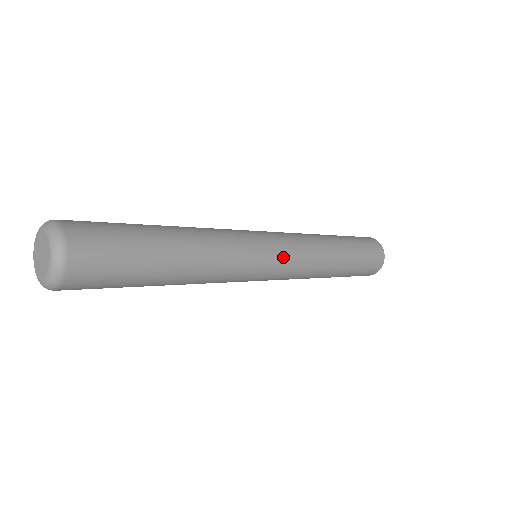
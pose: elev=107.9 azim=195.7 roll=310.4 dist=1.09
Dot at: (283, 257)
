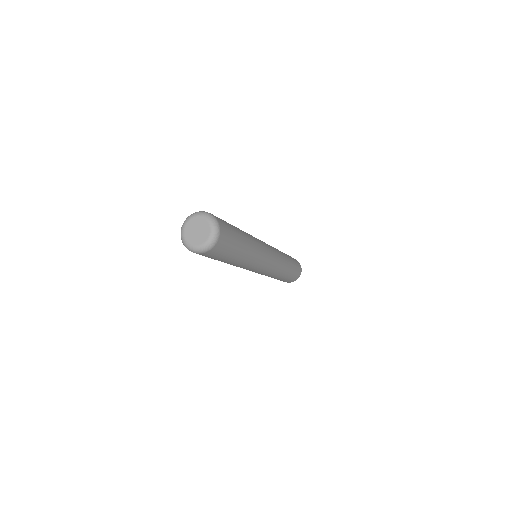
Dot at: (272, 264)
